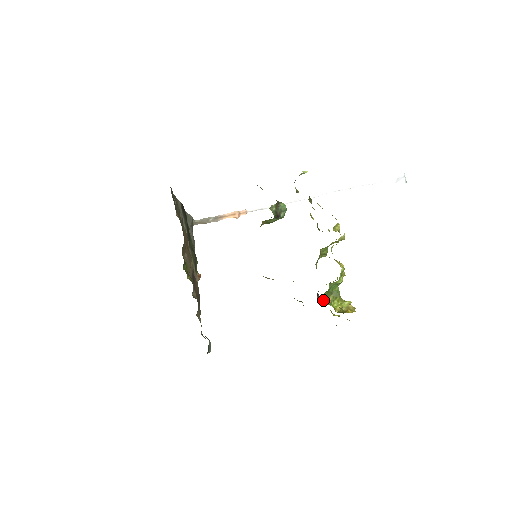
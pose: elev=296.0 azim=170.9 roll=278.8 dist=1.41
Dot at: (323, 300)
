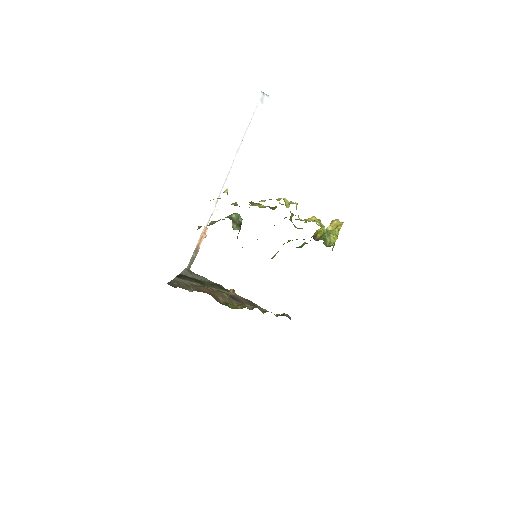
Dot at: (318, 236)
